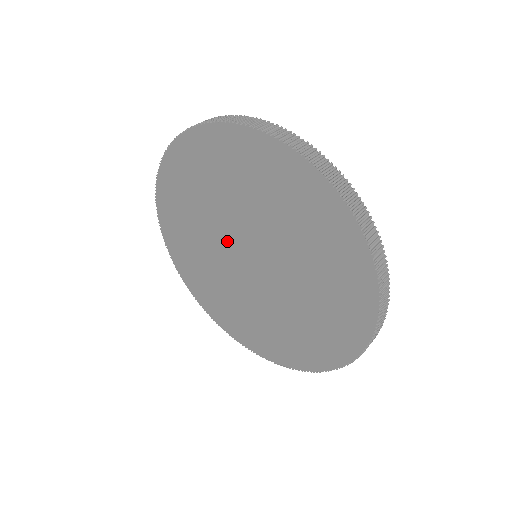
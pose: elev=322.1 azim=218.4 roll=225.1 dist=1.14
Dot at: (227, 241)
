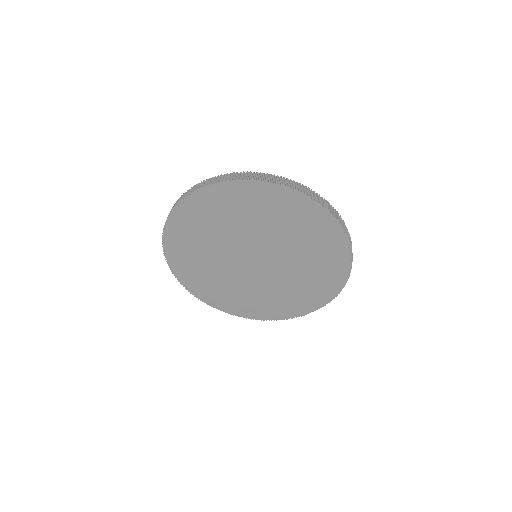
Dot at: (234, 262)
